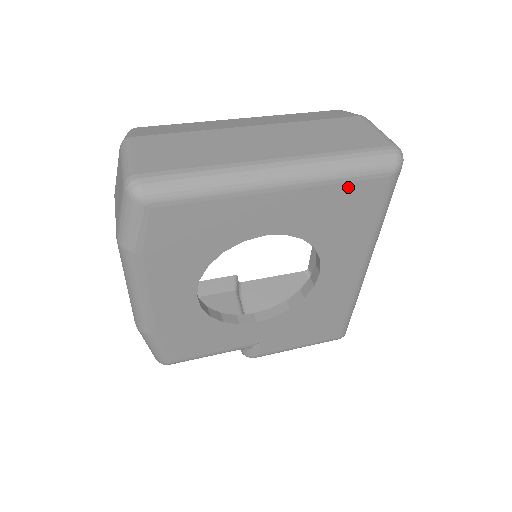
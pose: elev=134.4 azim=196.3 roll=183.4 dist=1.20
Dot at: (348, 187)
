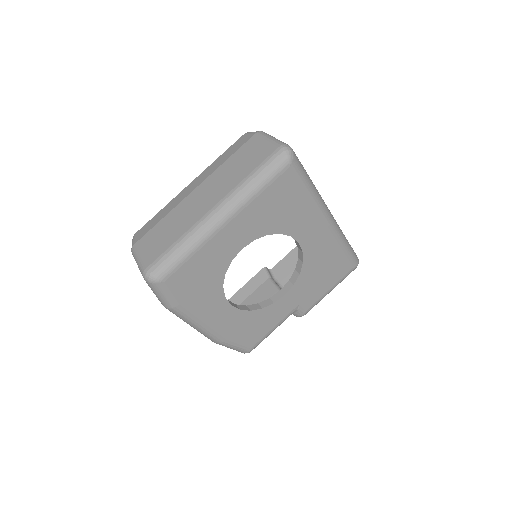
Dot at: (268, 191)
